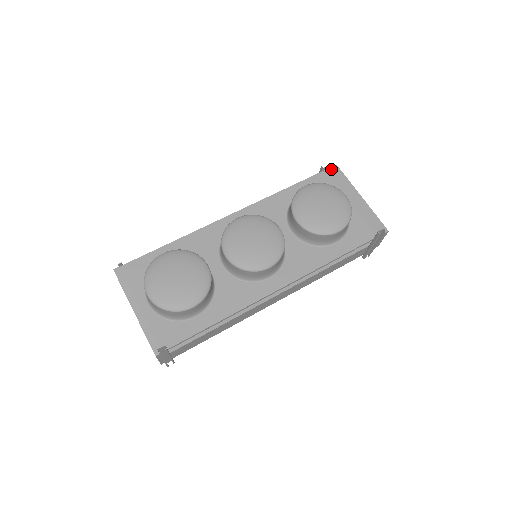
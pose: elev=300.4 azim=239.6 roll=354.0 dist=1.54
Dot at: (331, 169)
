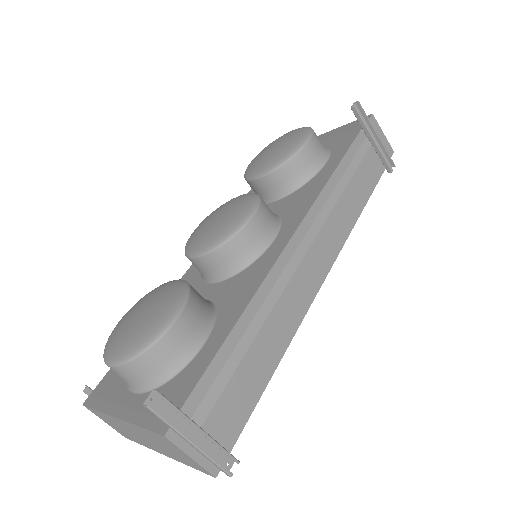
Dot at: occluded
